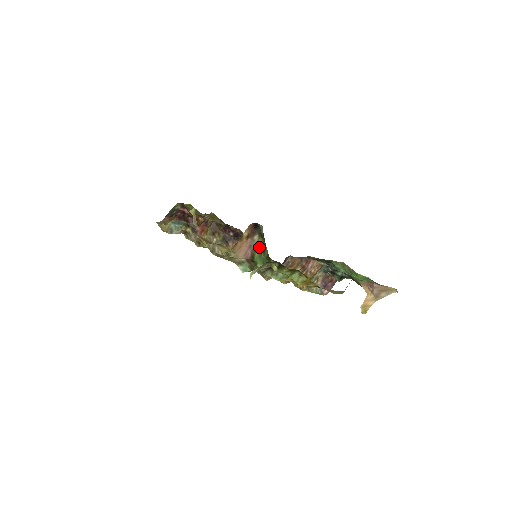
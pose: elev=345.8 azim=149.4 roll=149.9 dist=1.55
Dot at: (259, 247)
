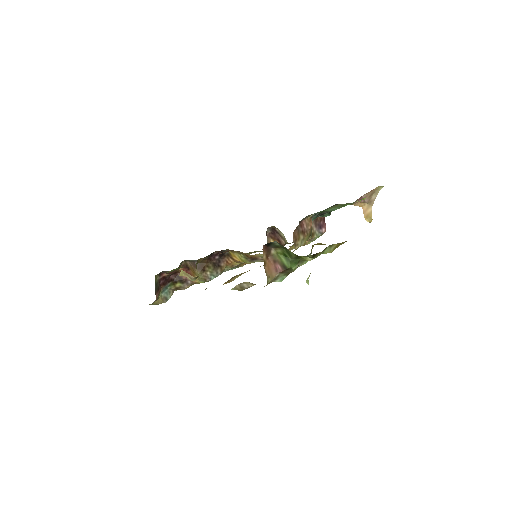
Dot at: (282, 256)
